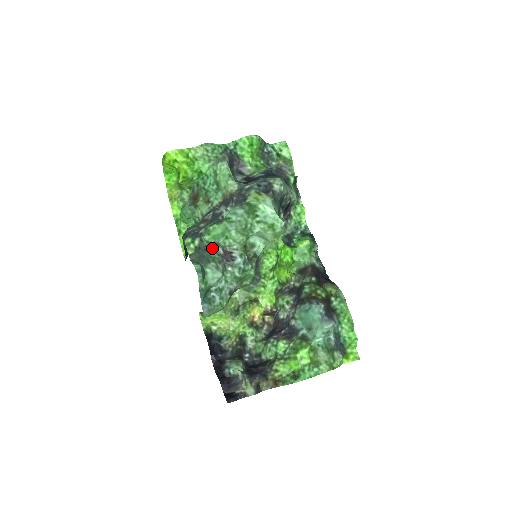
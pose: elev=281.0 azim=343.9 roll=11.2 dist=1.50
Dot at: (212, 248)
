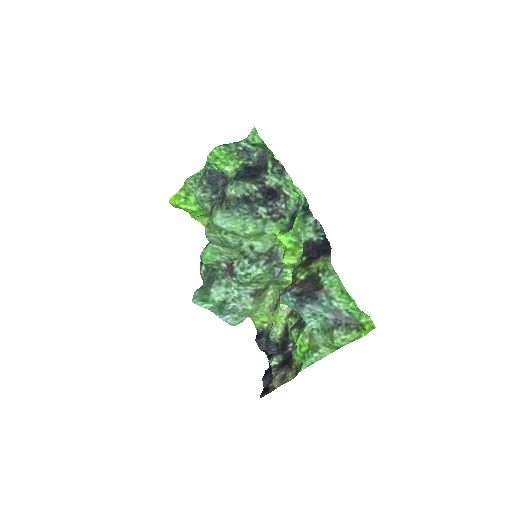
Dot at: (216, 267)
